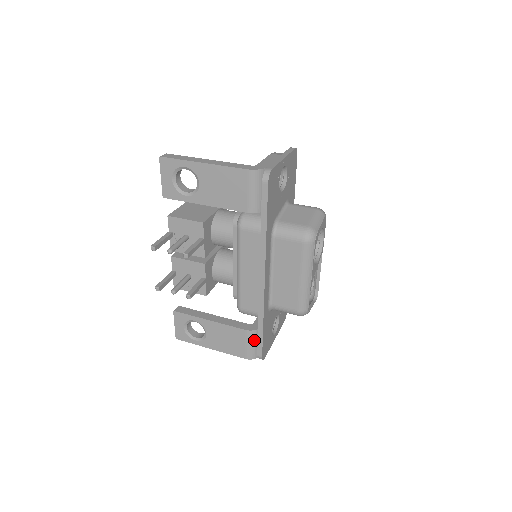
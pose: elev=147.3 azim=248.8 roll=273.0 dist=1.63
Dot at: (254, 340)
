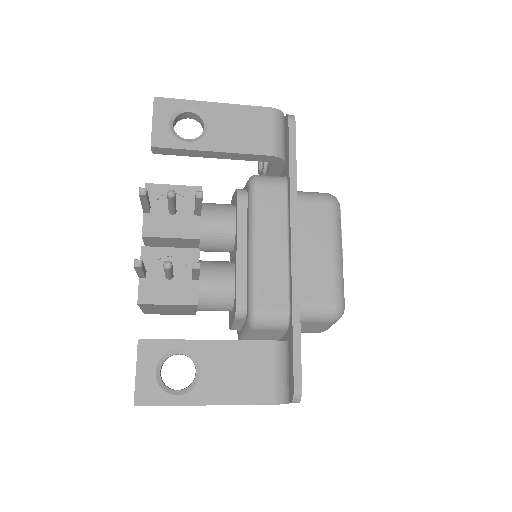
Dot at: (284, 362)
